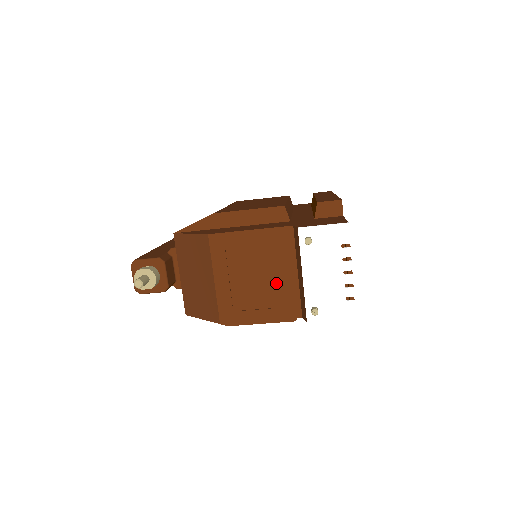
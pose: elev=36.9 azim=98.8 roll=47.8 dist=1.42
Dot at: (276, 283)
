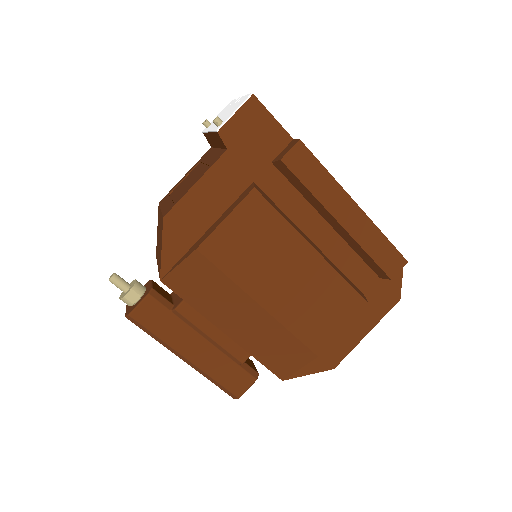
Dot at: (205, 166)
